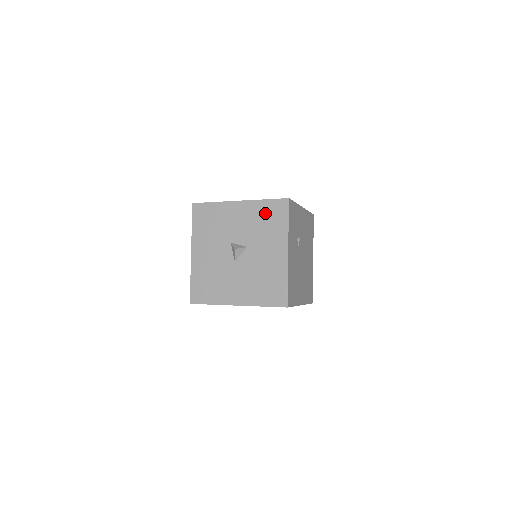
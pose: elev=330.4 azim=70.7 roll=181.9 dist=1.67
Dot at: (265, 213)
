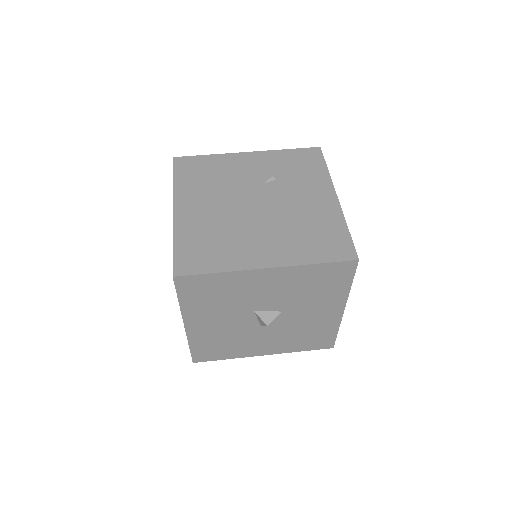
Dot at: (315, 278)
